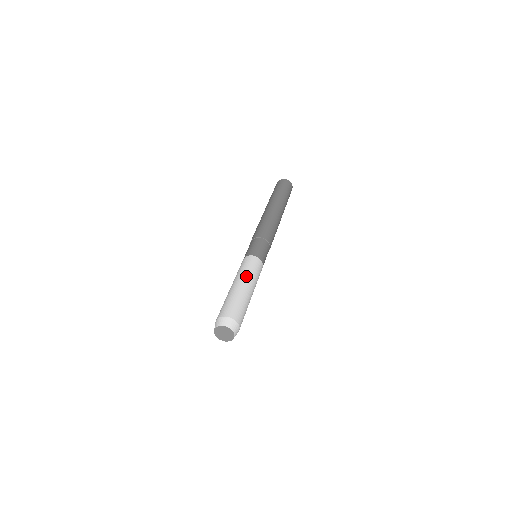
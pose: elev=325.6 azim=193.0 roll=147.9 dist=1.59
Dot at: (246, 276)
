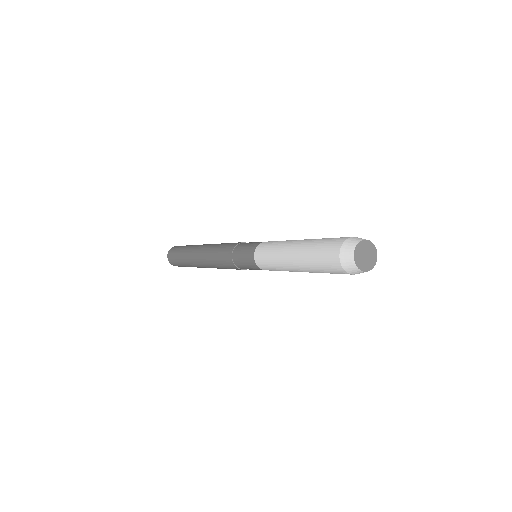
Dot at: (291, 240)
